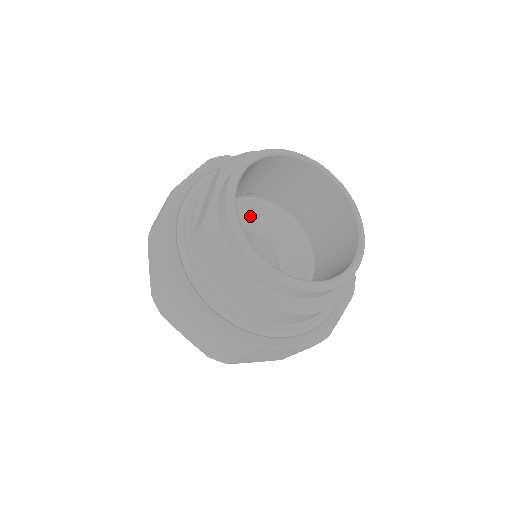
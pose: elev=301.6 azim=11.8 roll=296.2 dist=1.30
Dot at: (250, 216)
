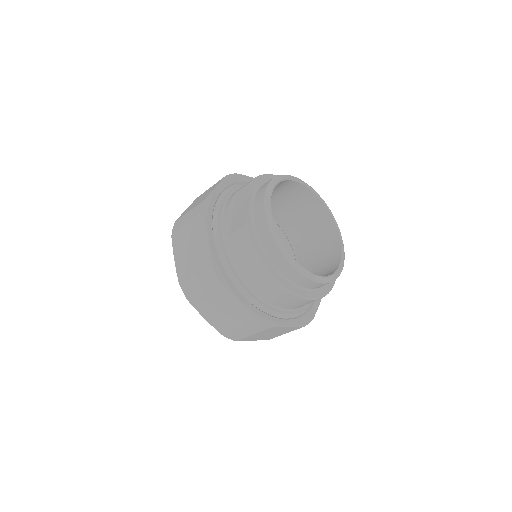
Dot at: occluded
